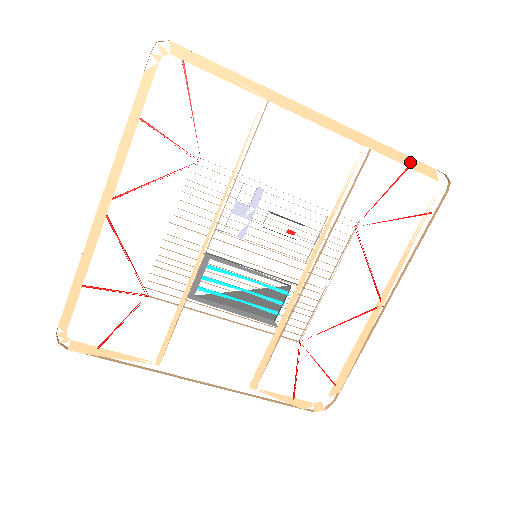
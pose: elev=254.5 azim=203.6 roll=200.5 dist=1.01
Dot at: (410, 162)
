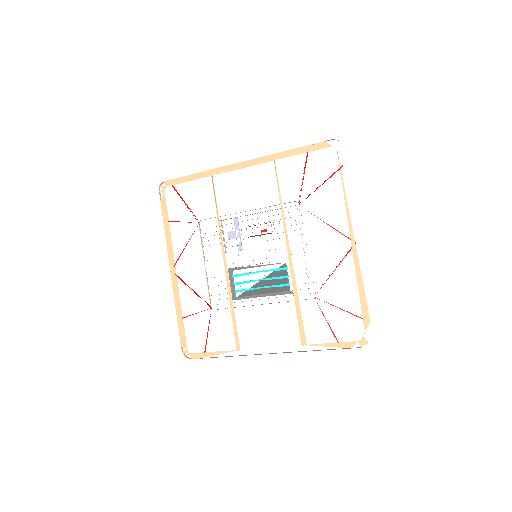
Dot at: (305, 149)
